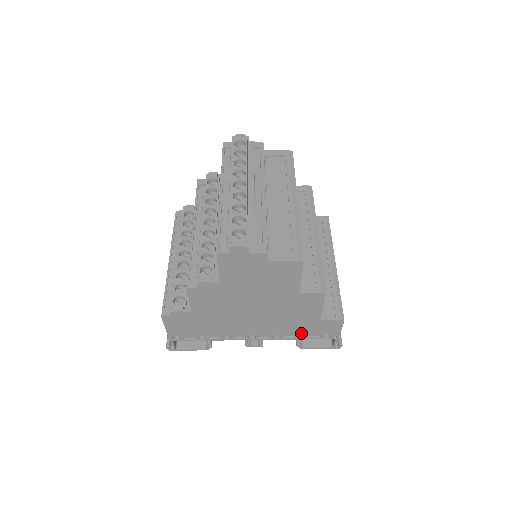
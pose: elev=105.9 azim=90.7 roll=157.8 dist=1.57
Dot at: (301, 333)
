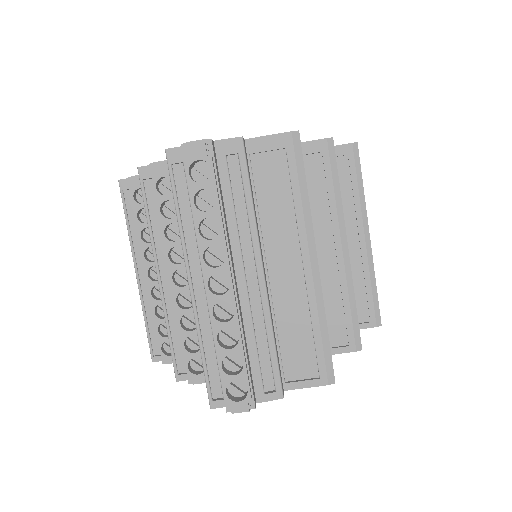
Dot at: occluded
